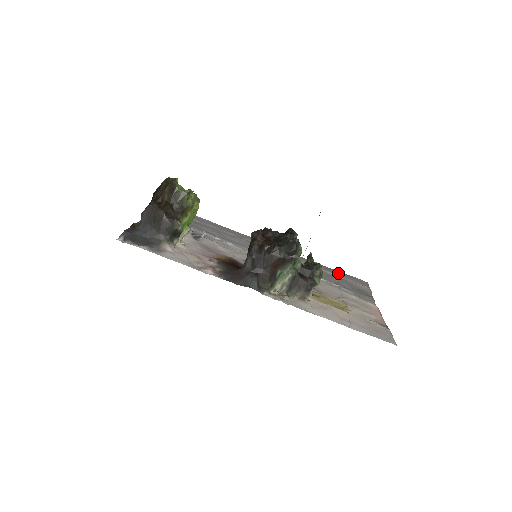
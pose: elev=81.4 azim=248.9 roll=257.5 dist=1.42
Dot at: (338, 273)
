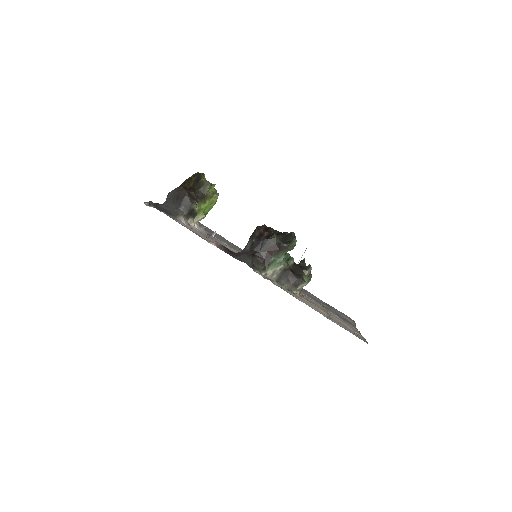
Dot at: (328, 305)
